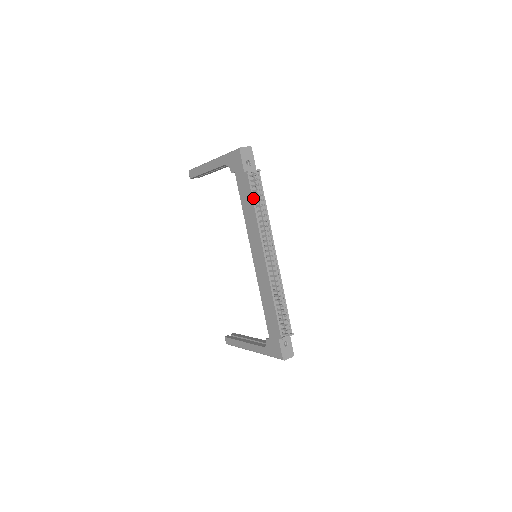
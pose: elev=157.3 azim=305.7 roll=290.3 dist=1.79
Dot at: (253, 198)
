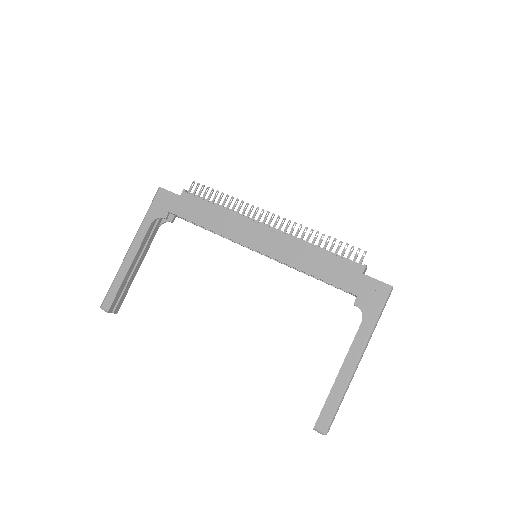
Dot at: (208, 202)
